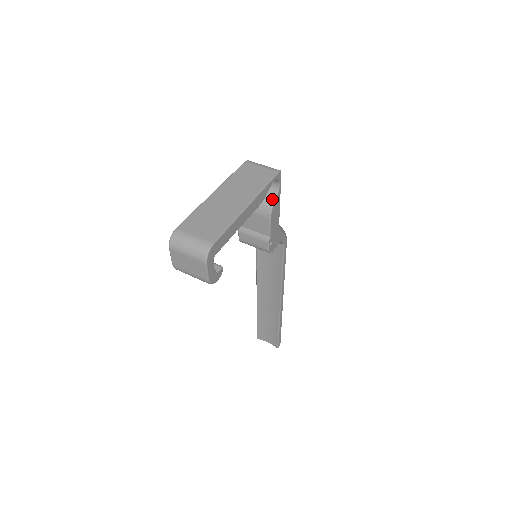
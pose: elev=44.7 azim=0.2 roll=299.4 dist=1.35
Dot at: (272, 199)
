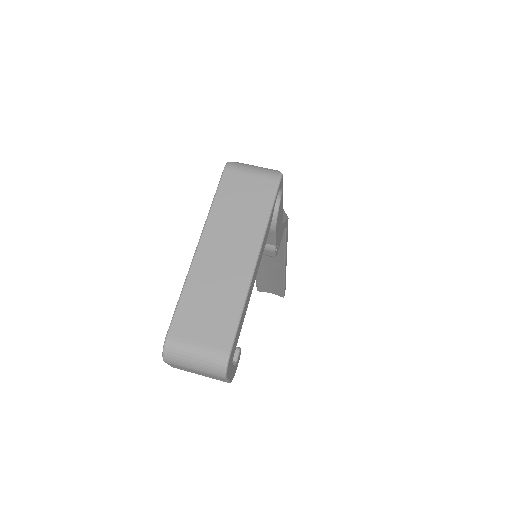
Dot at: (274, 209)
